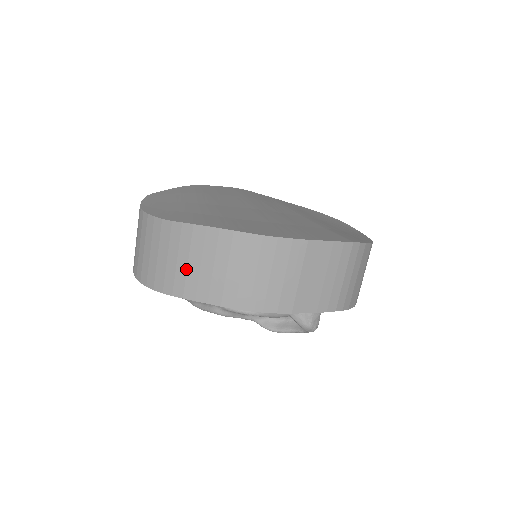
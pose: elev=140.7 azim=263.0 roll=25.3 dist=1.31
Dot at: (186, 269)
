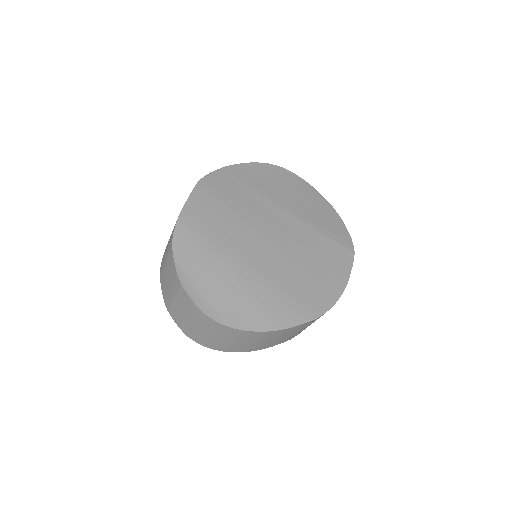
Dot at: (272, 342)
